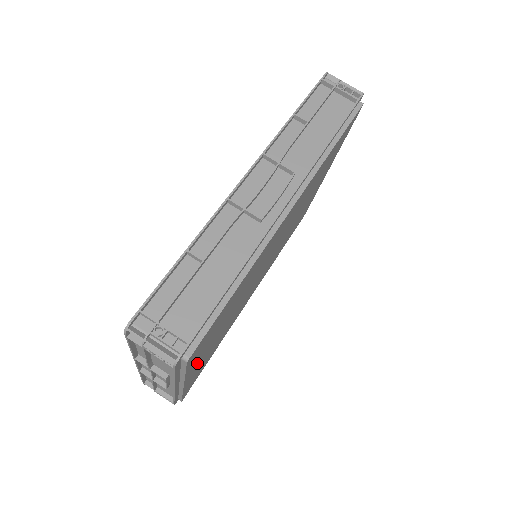
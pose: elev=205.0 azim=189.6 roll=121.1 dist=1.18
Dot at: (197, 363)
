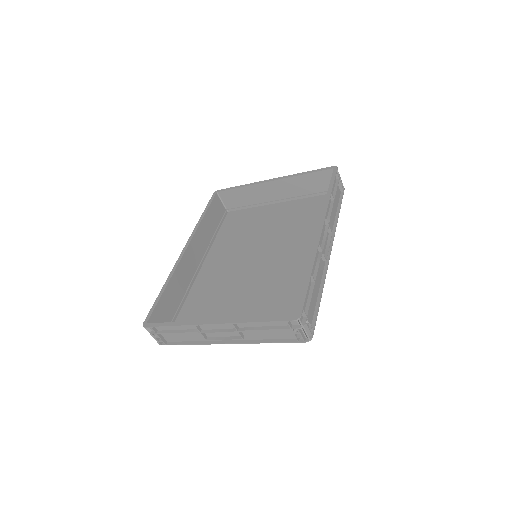
Dot at: occluded
